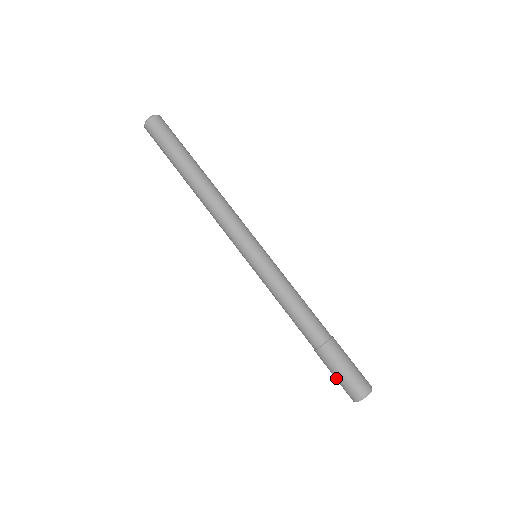
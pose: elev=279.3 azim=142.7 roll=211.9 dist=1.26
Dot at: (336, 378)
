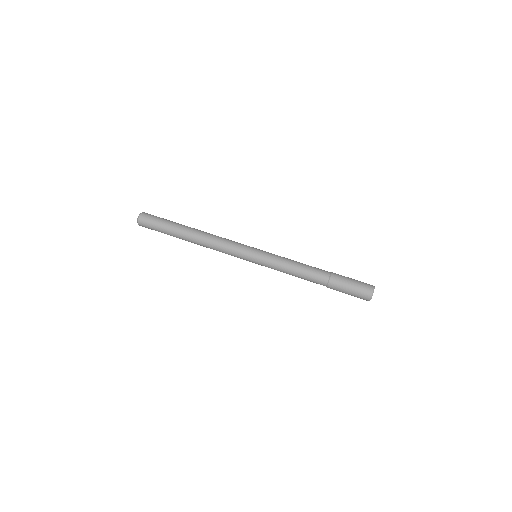
Dot at: (352, 289)
